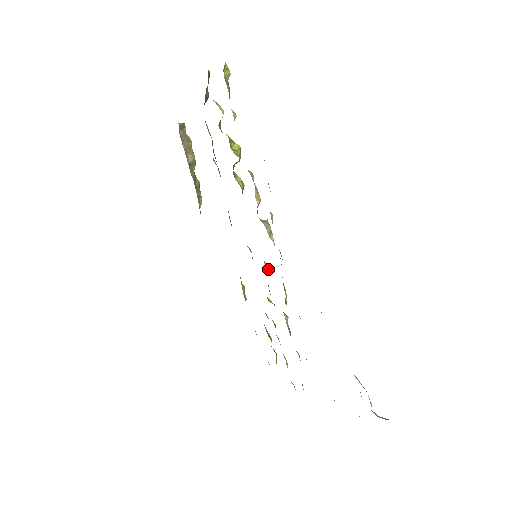
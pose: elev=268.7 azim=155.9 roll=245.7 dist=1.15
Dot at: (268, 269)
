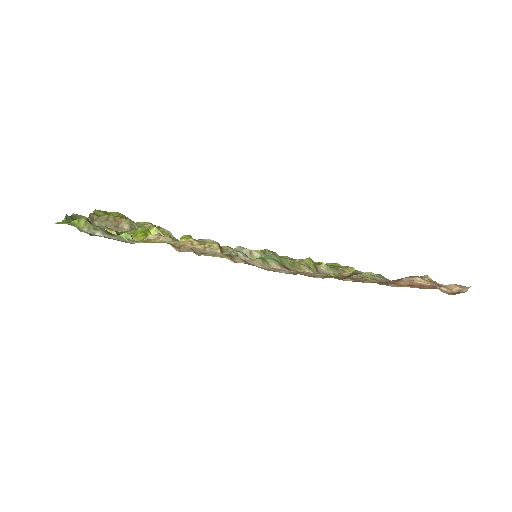
Dot at: occluded
